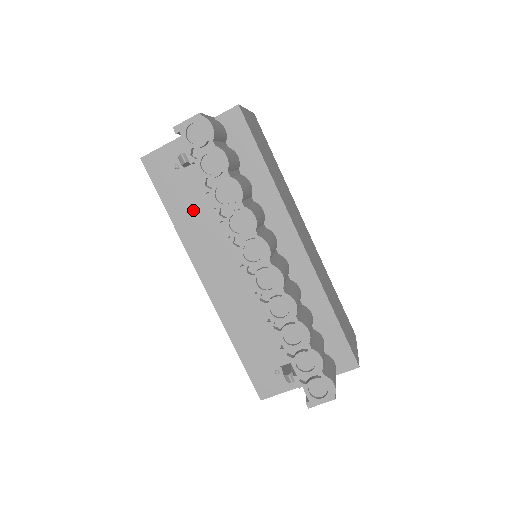
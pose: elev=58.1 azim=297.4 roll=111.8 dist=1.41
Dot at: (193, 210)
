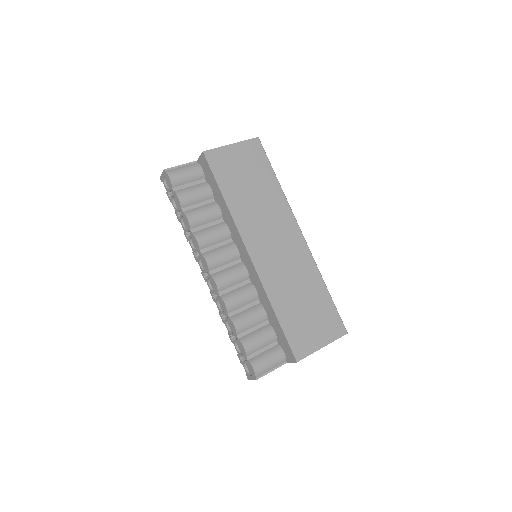
Dot at: occluded
